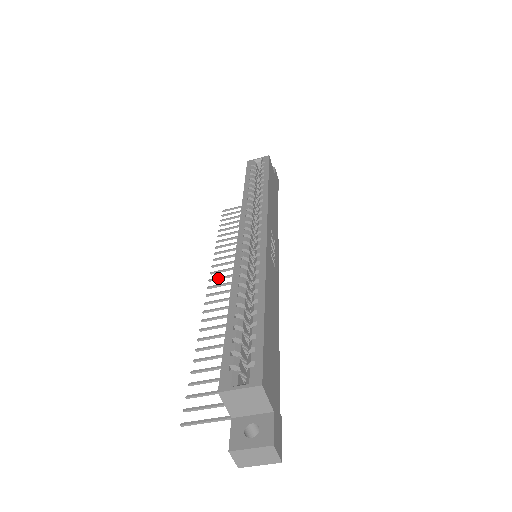
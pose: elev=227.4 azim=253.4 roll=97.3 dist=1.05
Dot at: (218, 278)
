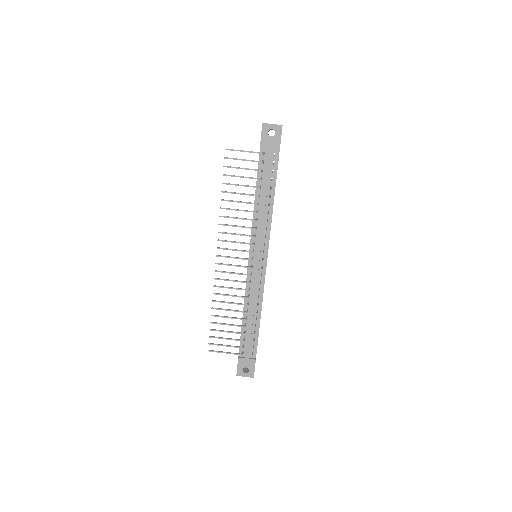
Dot at: (222, 264)
